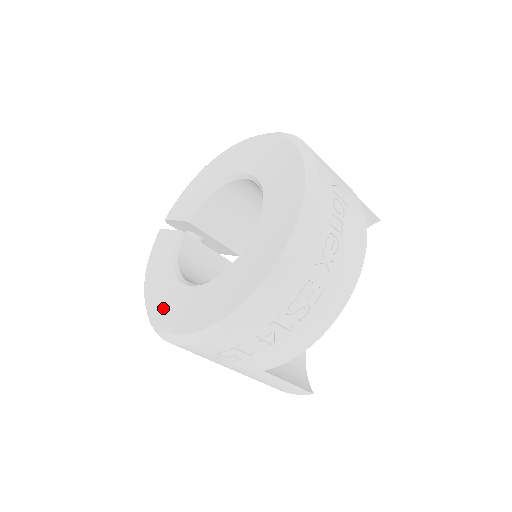
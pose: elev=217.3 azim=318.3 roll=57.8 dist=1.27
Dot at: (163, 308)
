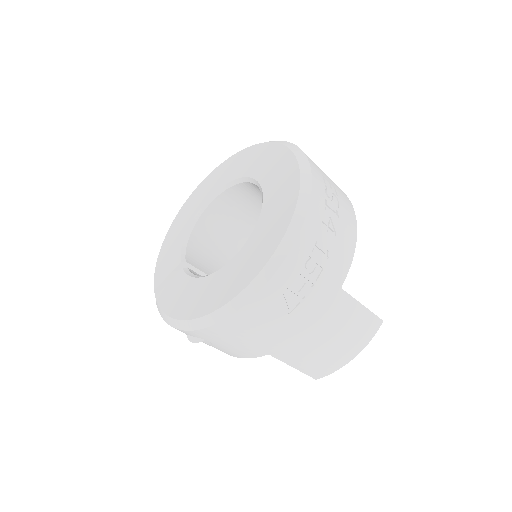
Dot at: (225, 289)
